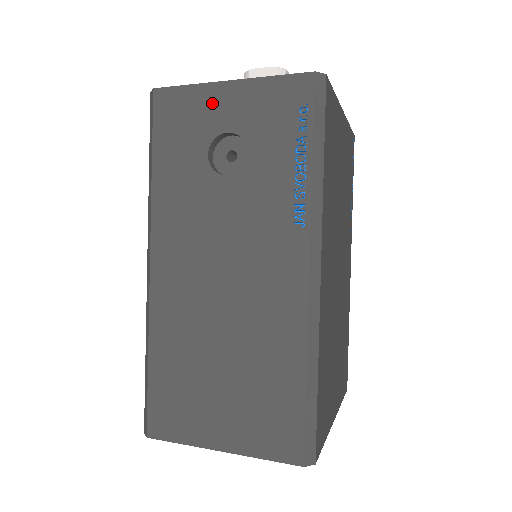
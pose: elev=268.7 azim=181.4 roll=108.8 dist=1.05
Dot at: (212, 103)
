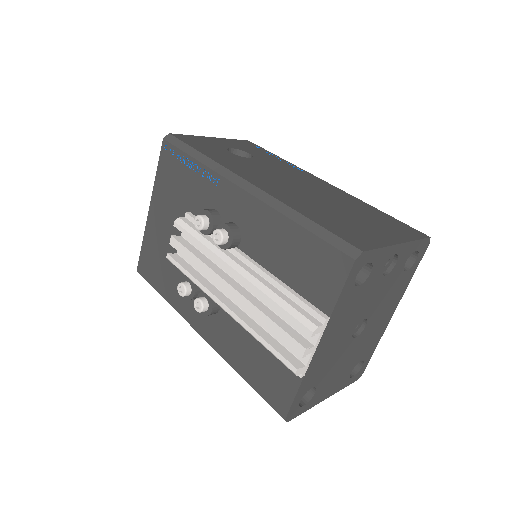
Dot at: (212, 141)
